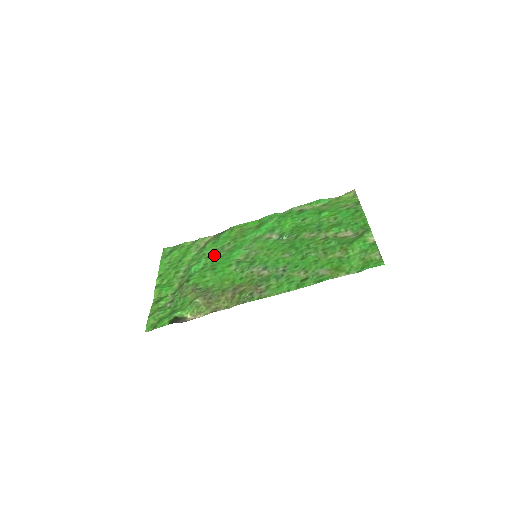
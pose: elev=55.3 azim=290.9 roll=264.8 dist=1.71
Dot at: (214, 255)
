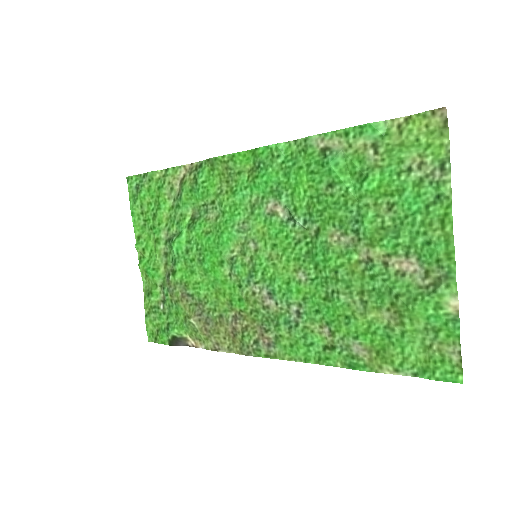
Dot at: (196, 227)
